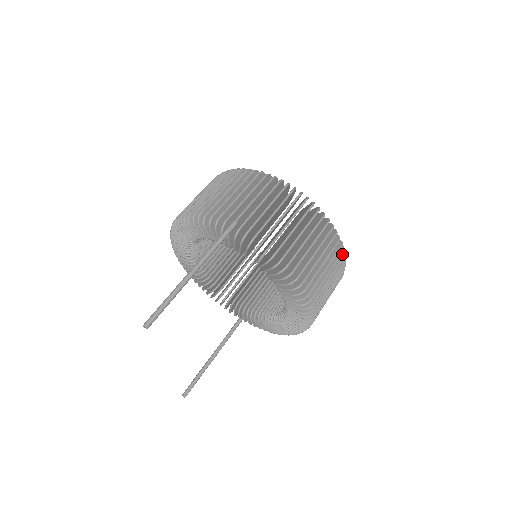
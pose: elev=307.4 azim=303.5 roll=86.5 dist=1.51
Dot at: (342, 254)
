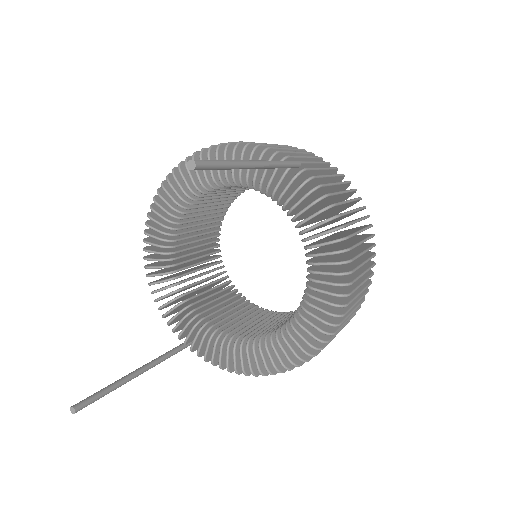
Dot at: (370, 283)
